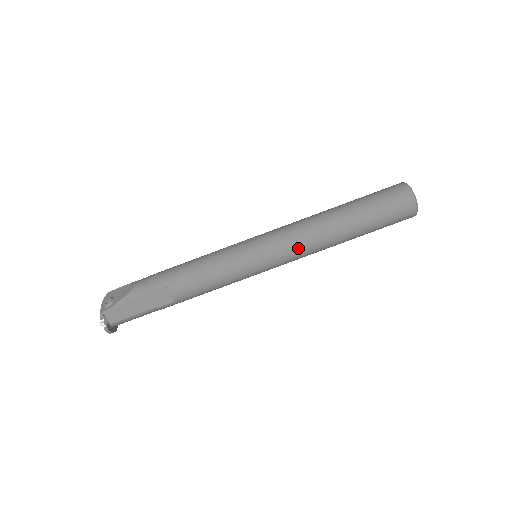
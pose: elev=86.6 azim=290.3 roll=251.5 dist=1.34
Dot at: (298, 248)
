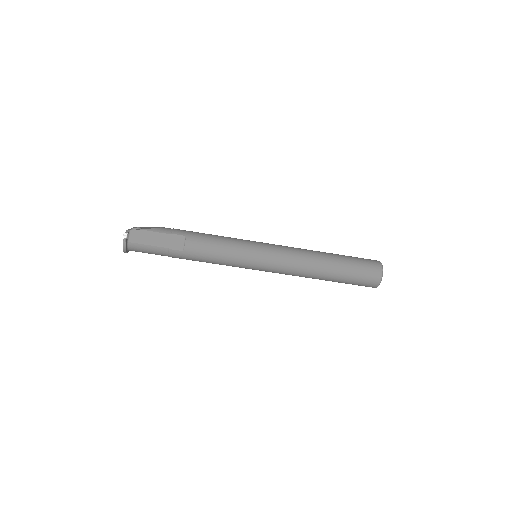
Dot at: (290, 260)
